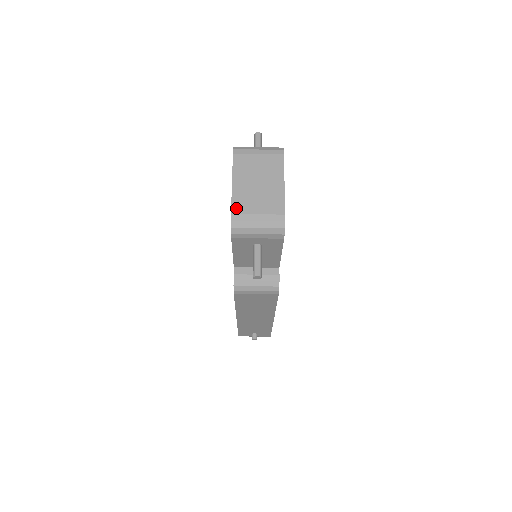
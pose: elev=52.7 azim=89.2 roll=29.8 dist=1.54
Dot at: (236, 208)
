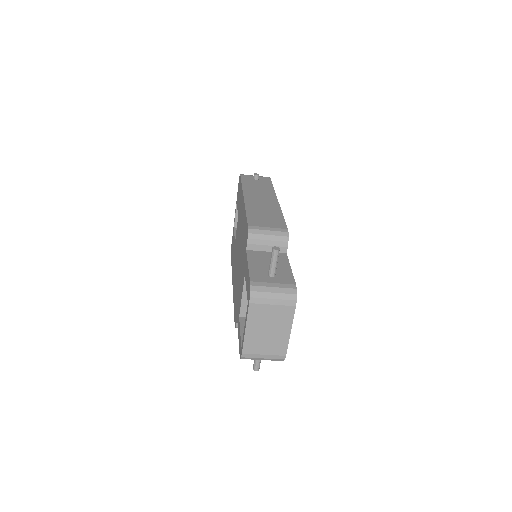
Dot at: (247, 349)
